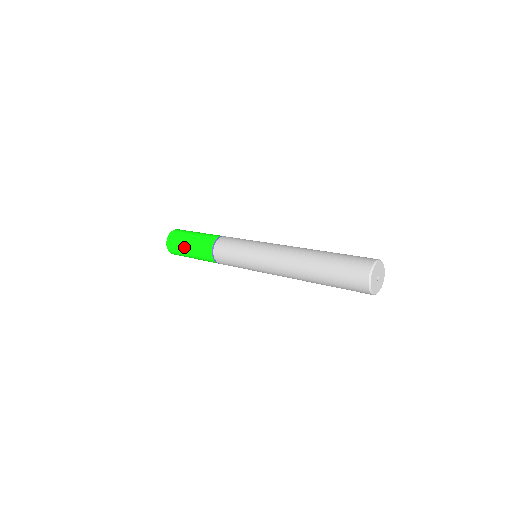
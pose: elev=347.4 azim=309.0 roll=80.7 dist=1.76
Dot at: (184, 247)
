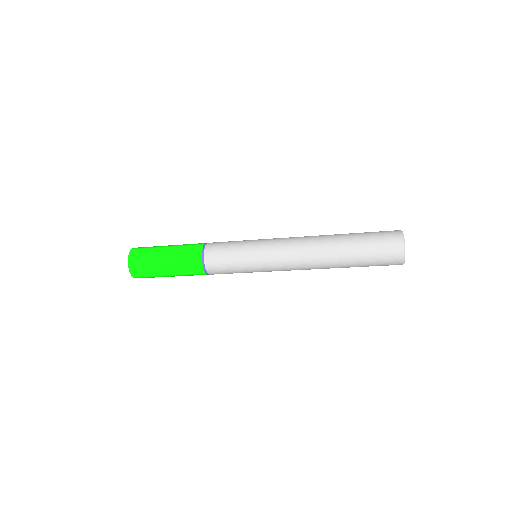
Dot at: (158, 261)
